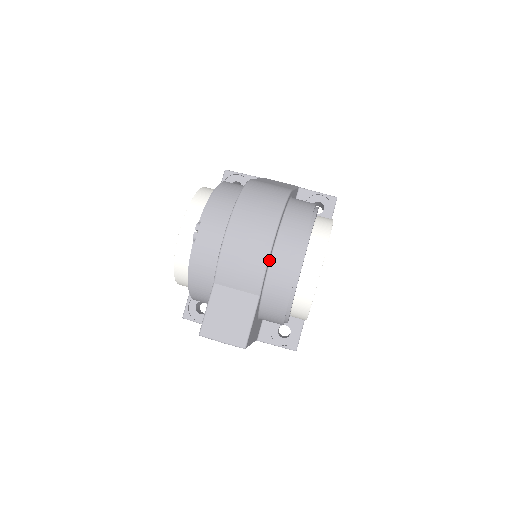
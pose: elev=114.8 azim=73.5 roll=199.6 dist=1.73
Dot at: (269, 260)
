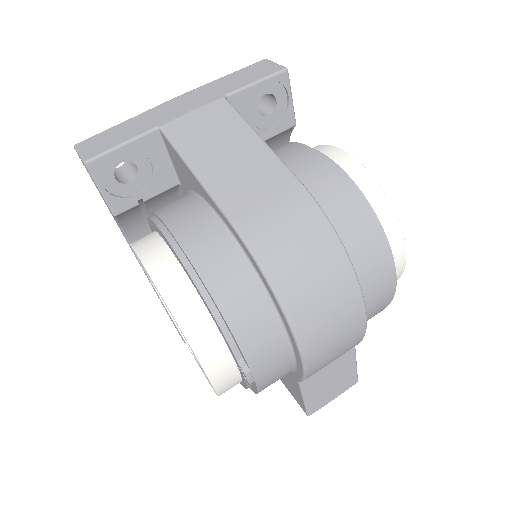
Dot at: occluded
